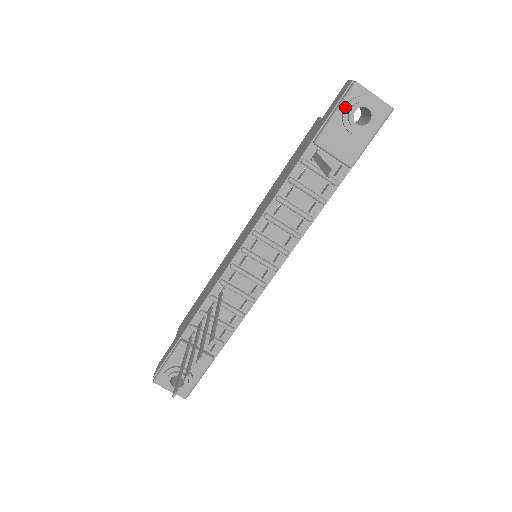
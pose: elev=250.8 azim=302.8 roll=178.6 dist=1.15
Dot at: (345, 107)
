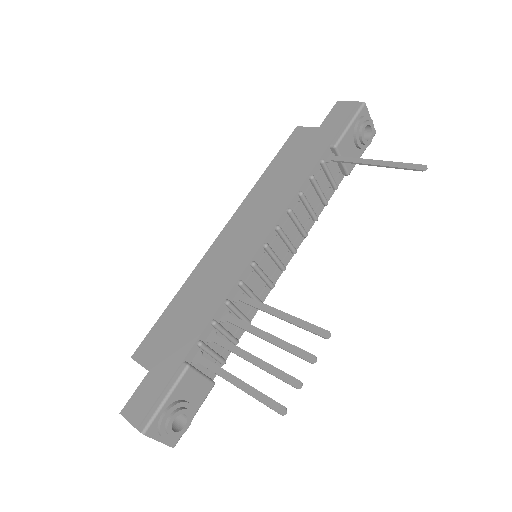
Dot at: (359, 121)
